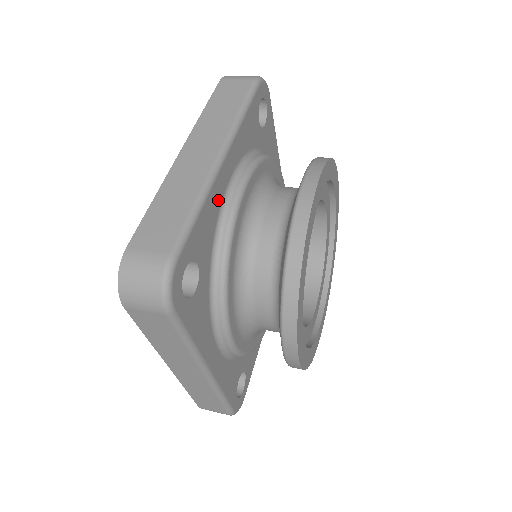
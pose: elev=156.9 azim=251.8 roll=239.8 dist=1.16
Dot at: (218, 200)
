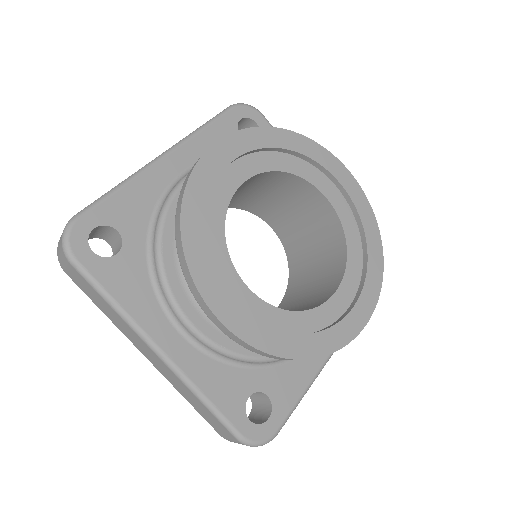
Dot at: (157, 187)
